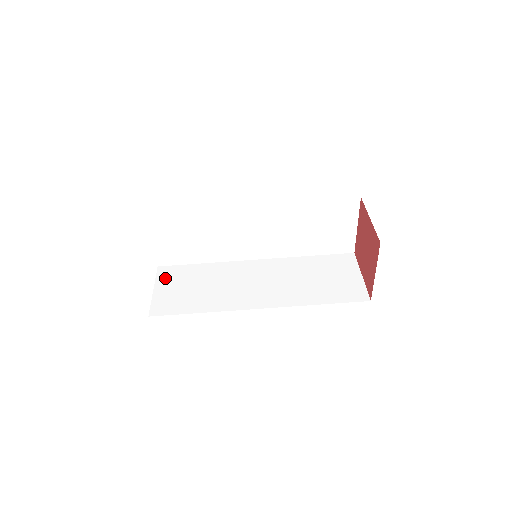
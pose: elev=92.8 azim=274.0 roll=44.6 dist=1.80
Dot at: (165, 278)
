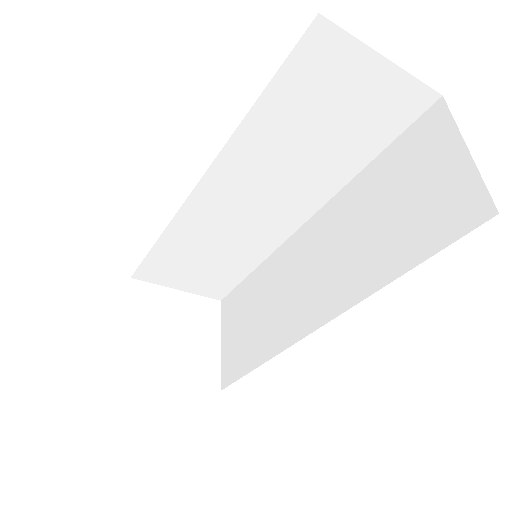
Dot at: (162, 278)
